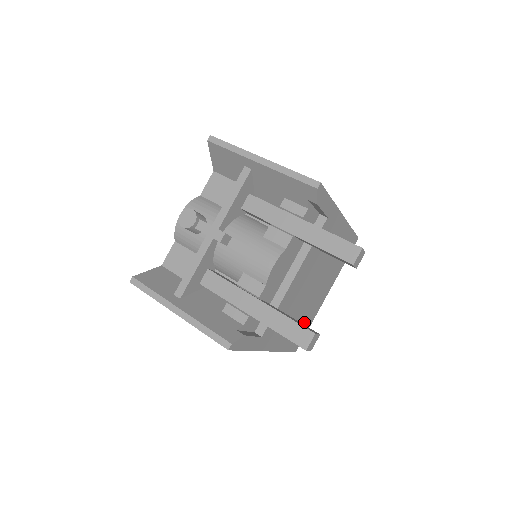
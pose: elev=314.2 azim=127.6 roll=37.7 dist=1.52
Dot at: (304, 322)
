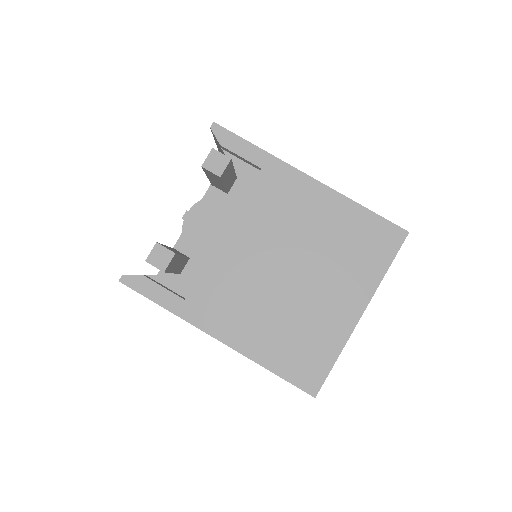
Dot at: (307, 338)
